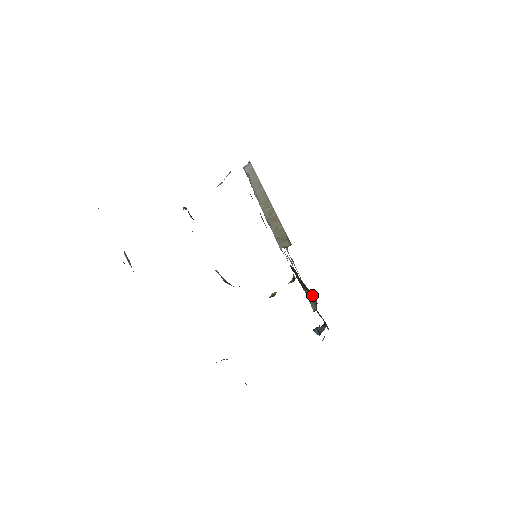
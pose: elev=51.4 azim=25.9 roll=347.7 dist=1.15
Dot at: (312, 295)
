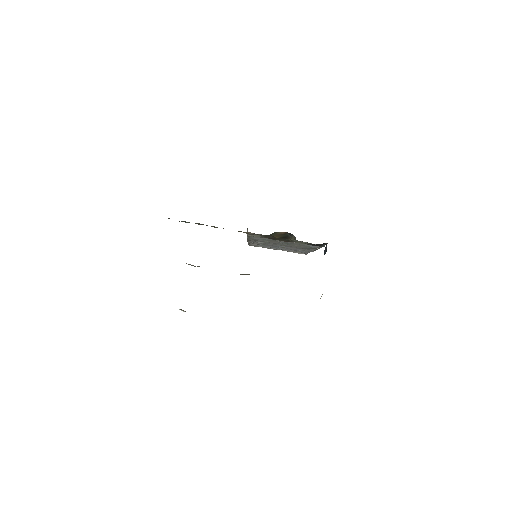
Dot at: (290, 236)
